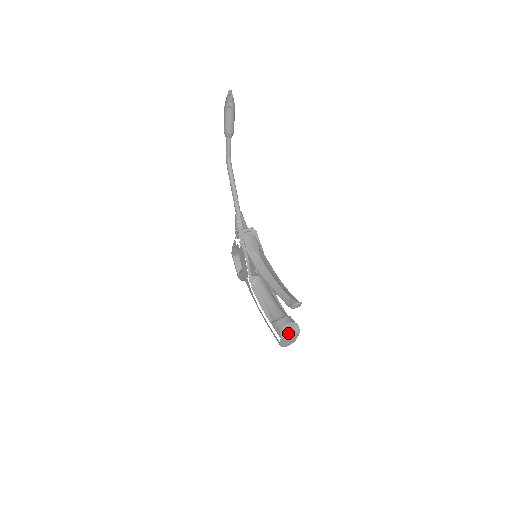
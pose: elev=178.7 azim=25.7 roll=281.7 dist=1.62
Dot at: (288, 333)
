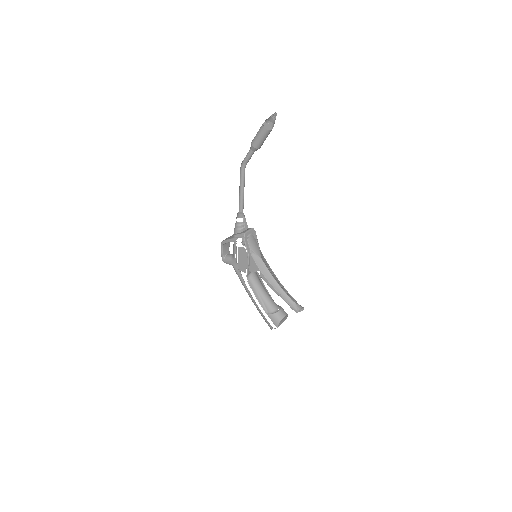
Dot at: (282, 322)
